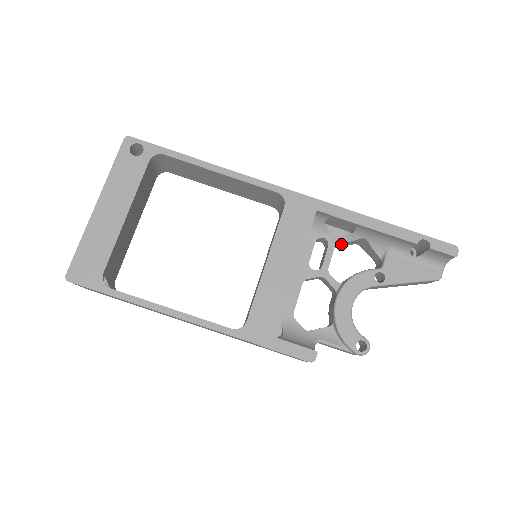
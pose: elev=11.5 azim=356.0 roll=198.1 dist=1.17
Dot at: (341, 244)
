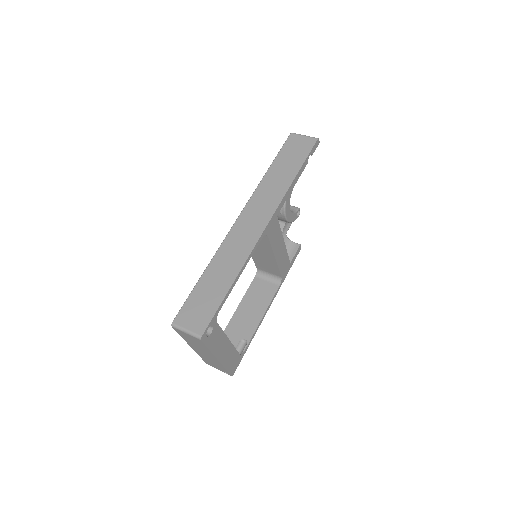
Dot at: occluded
